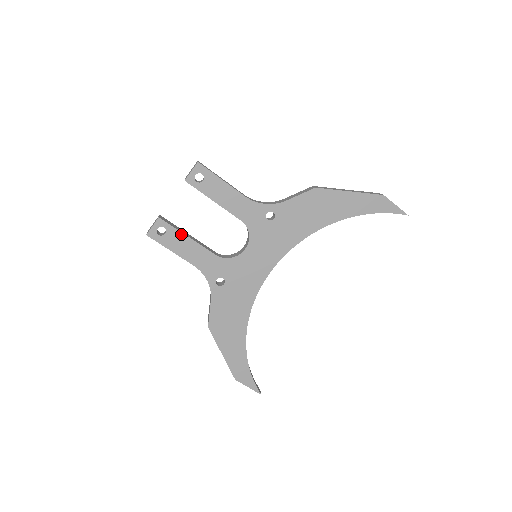
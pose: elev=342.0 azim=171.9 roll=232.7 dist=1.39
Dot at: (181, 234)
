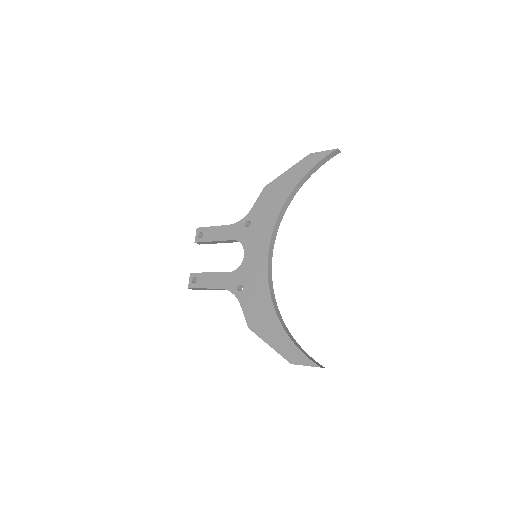
Dot at: (205, 274)
